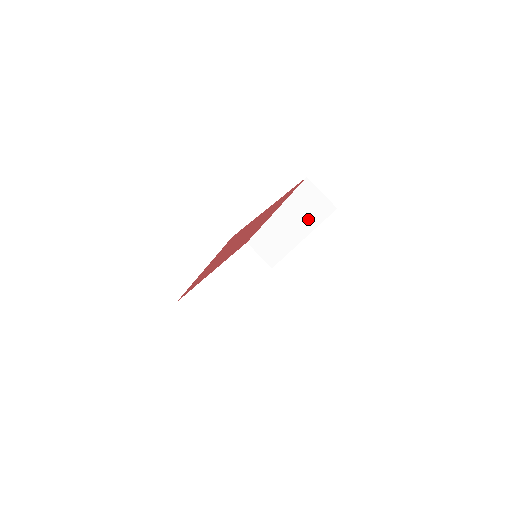
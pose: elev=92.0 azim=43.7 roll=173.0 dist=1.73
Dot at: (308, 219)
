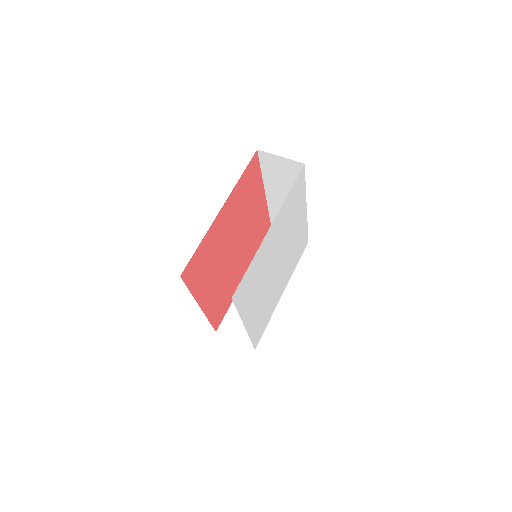
Dot at: occluded
